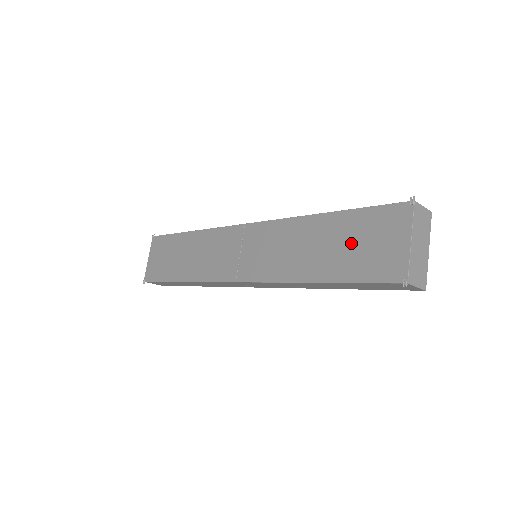
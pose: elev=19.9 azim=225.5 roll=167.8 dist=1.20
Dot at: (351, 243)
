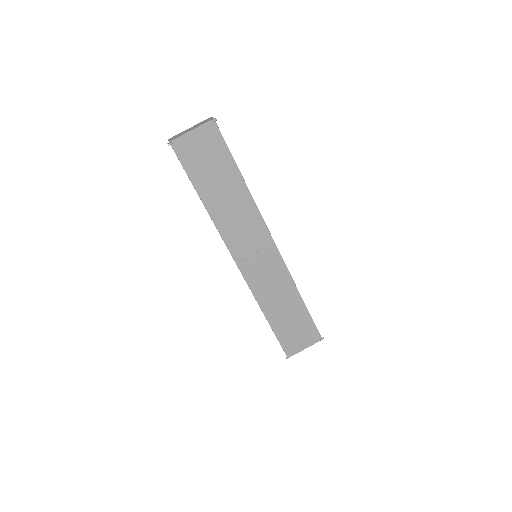
Dot at: (294, 325)
